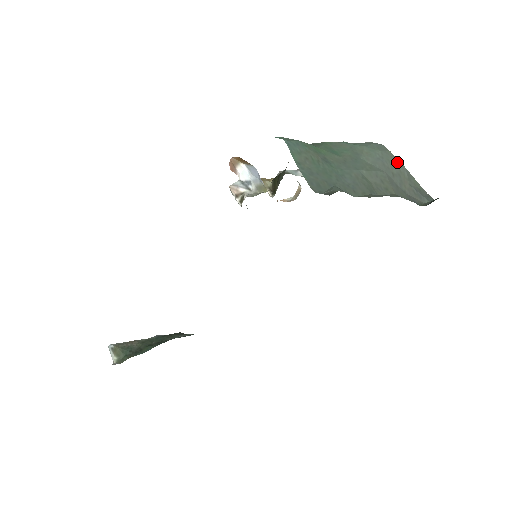
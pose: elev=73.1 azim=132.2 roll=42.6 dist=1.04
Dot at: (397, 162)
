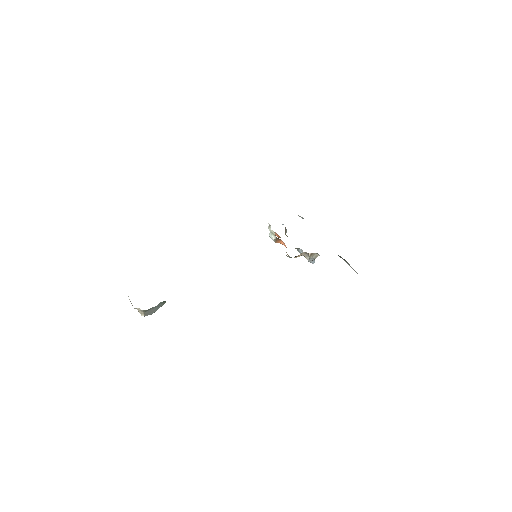
Dot at: occluded
